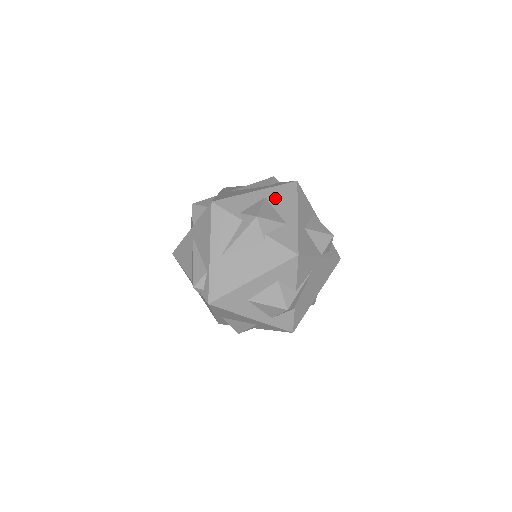
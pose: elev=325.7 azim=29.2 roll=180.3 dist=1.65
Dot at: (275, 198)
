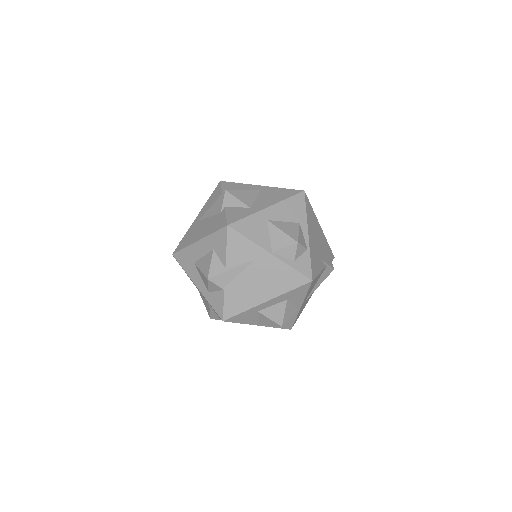
Dot at: (268, 193)
